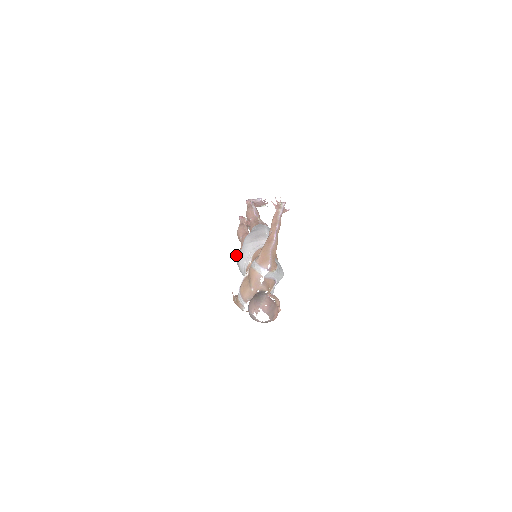
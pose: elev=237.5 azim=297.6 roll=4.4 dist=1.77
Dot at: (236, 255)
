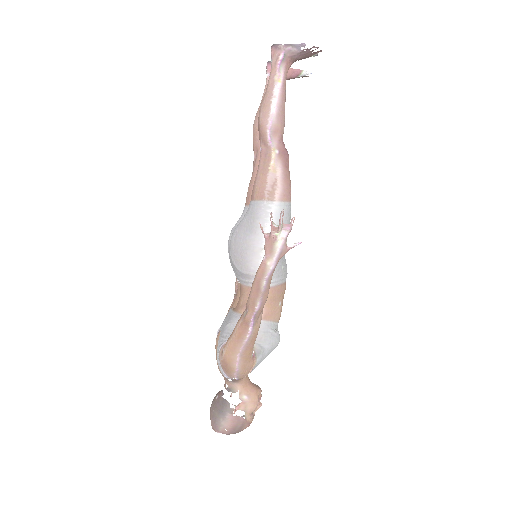
Dot at: occluded
